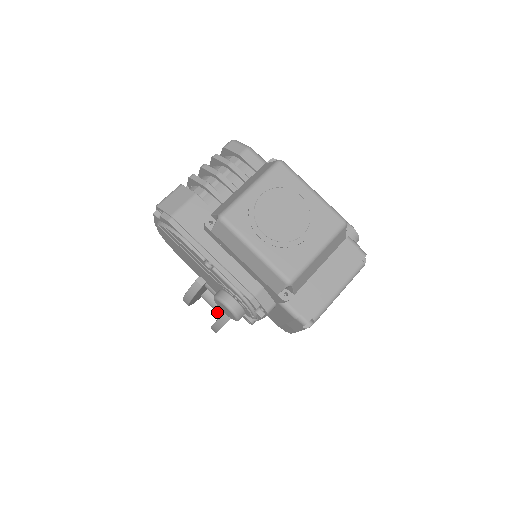
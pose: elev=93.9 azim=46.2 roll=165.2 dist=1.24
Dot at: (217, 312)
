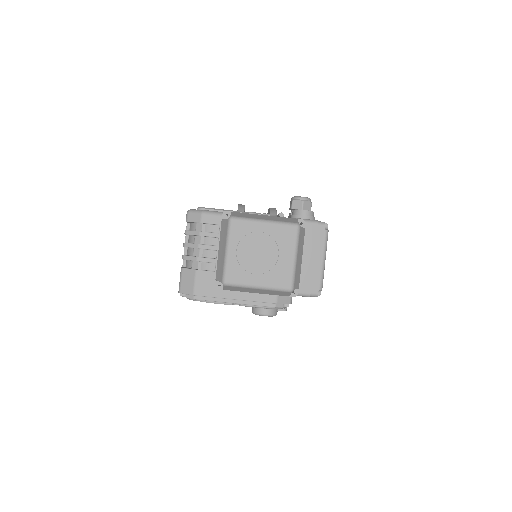
Dot at: occluded
